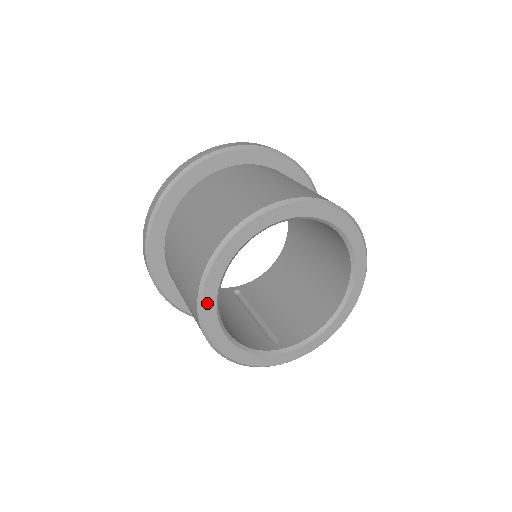
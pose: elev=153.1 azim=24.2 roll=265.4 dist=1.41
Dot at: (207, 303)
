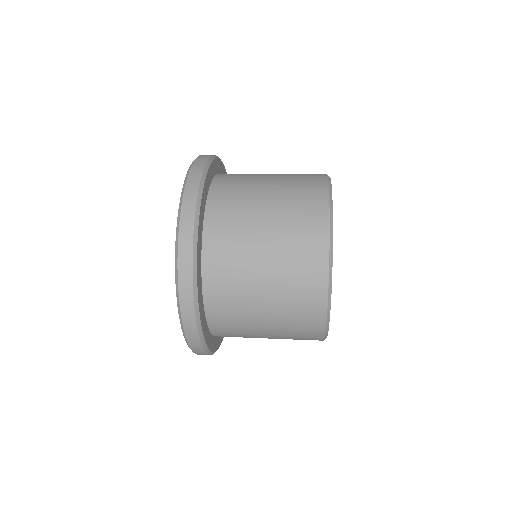
Dot at: occluded
